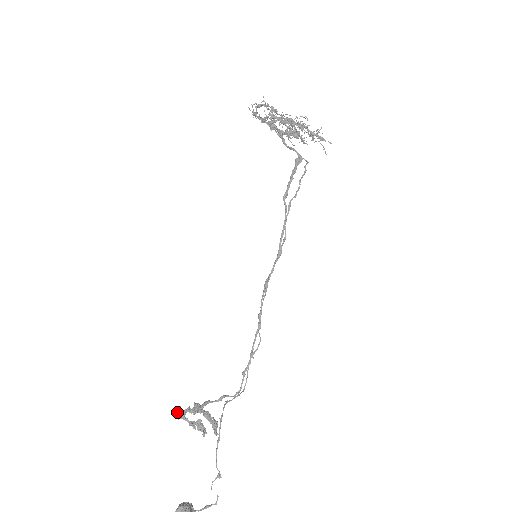
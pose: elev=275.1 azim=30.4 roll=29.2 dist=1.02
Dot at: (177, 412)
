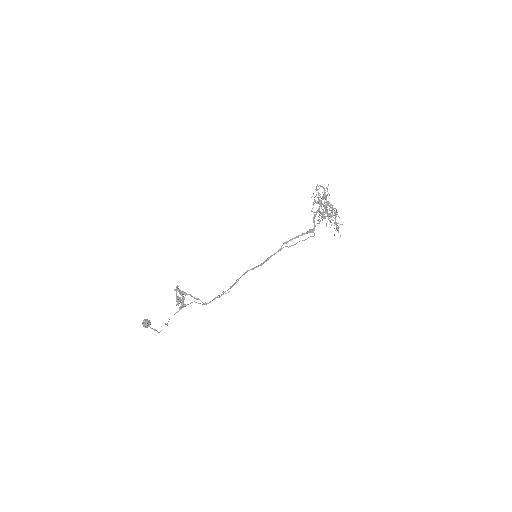
Dot at: (176, 287)
